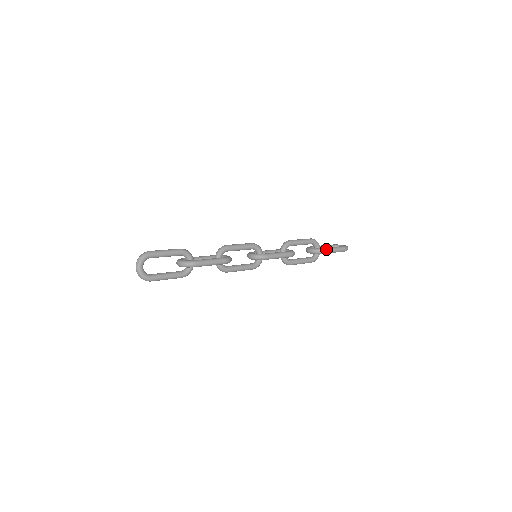
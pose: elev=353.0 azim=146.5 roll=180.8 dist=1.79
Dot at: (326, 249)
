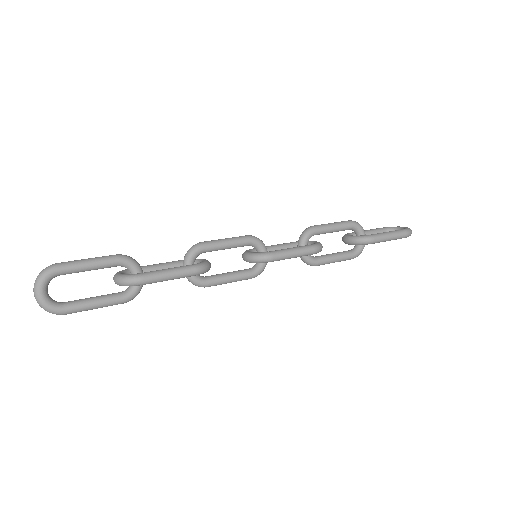
Dot at: (375, 236)
